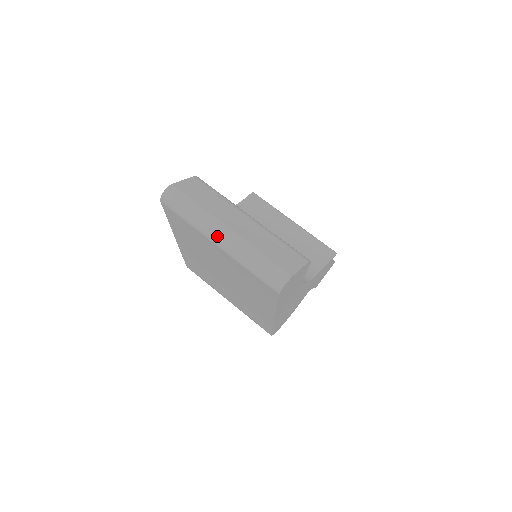
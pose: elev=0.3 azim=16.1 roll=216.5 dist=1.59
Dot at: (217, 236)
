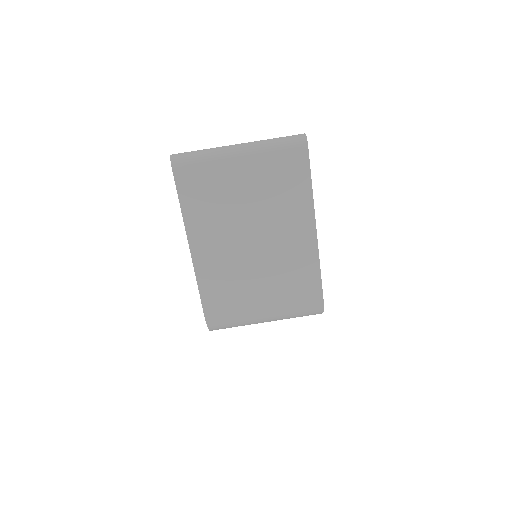
Dot at: (235, 148)
